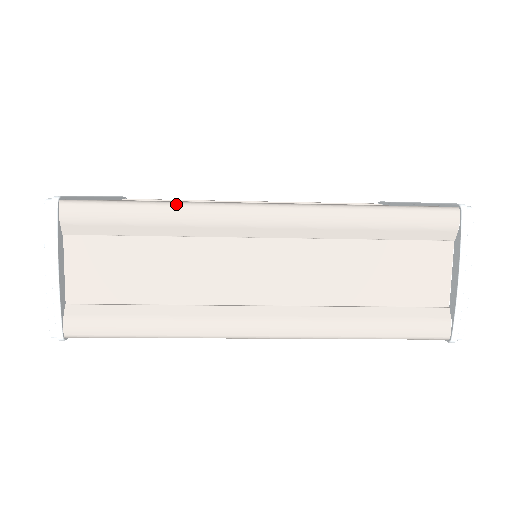
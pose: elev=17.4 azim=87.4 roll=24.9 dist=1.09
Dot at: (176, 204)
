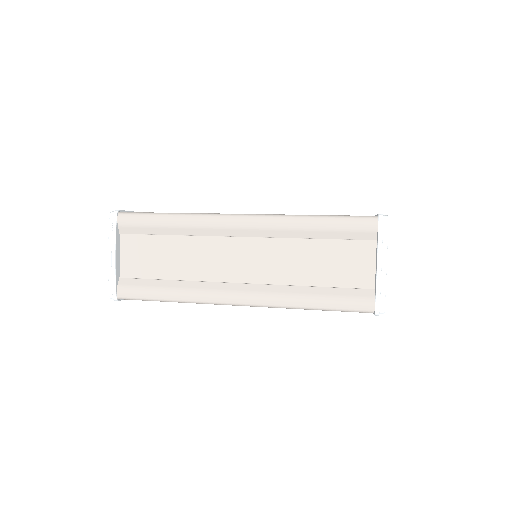
Dot at: (186, 214)
